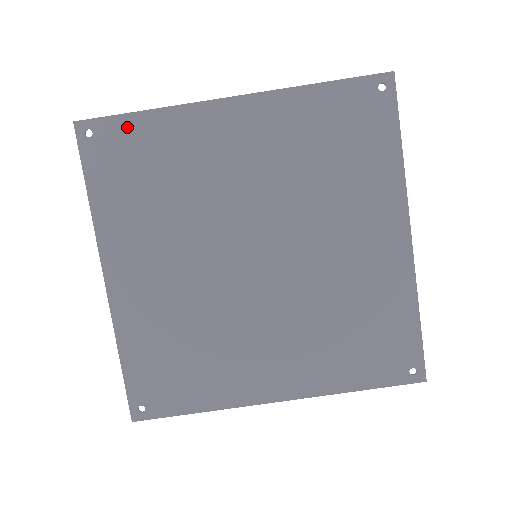
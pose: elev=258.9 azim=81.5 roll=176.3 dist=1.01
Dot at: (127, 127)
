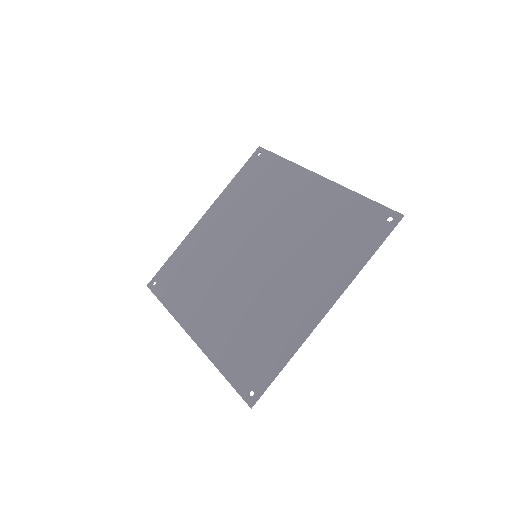
Dot at: (168, 266)
